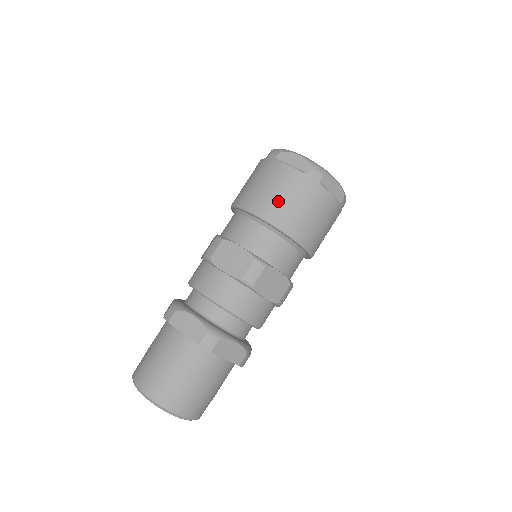
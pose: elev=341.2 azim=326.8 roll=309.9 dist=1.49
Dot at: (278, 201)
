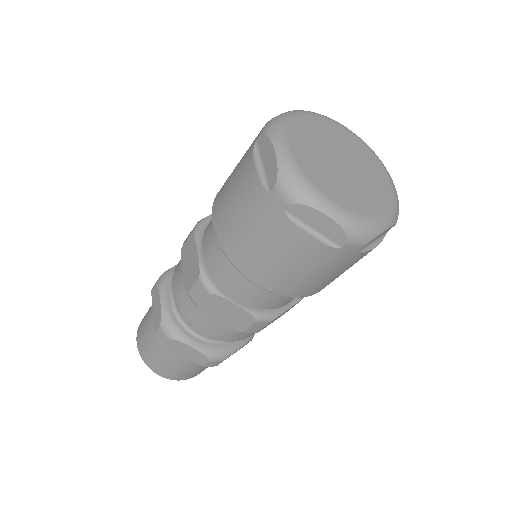
Dot at: (231, 217)
